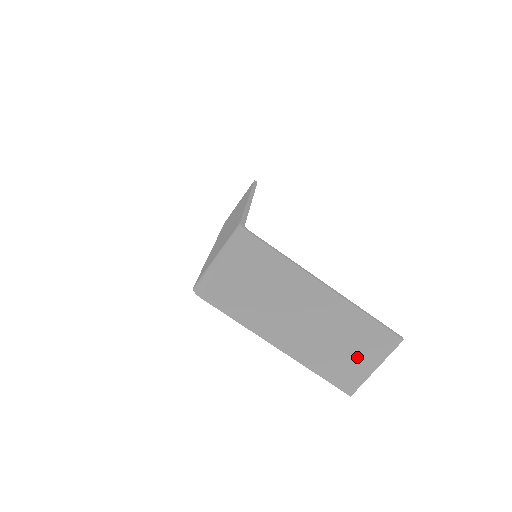
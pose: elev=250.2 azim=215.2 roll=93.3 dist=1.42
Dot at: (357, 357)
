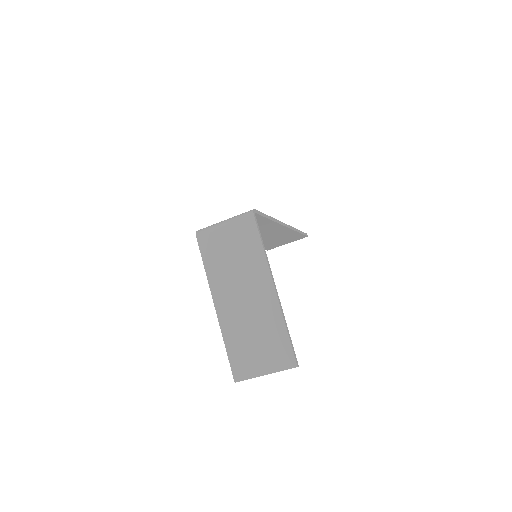
Dot at: (259, 355)
